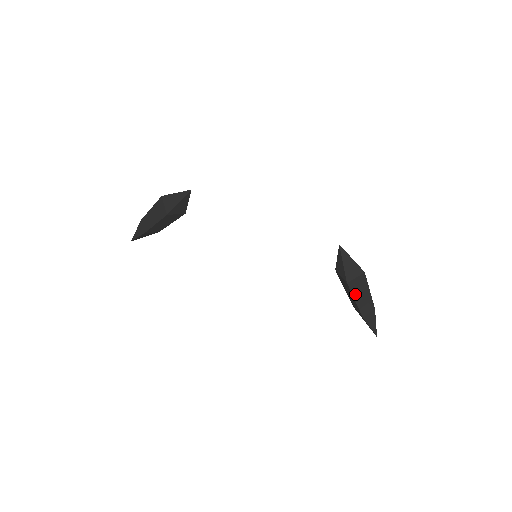
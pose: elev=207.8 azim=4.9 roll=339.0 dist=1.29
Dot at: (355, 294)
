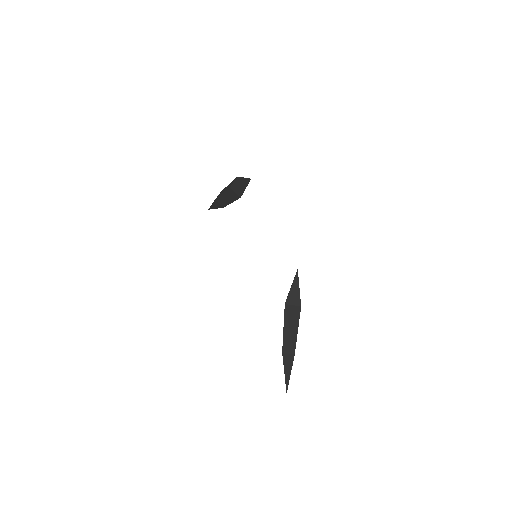
Dot at: (286, 322)
